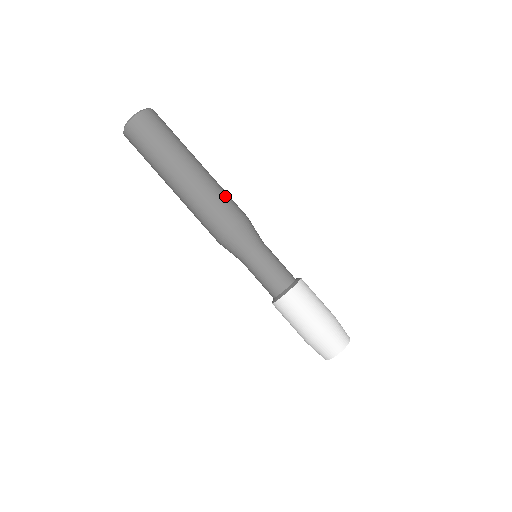
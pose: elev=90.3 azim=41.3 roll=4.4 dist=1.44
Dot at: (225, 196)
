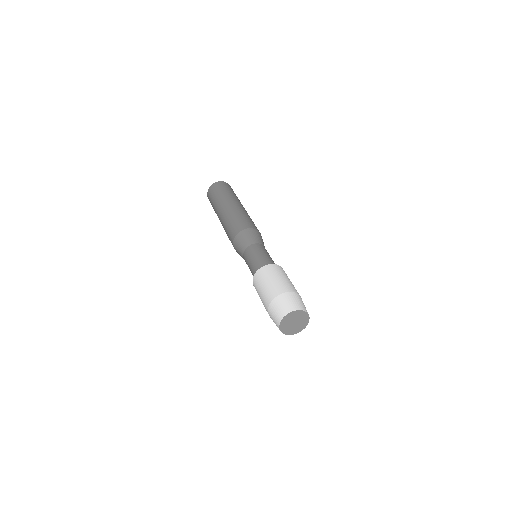
Dot at: occluded
